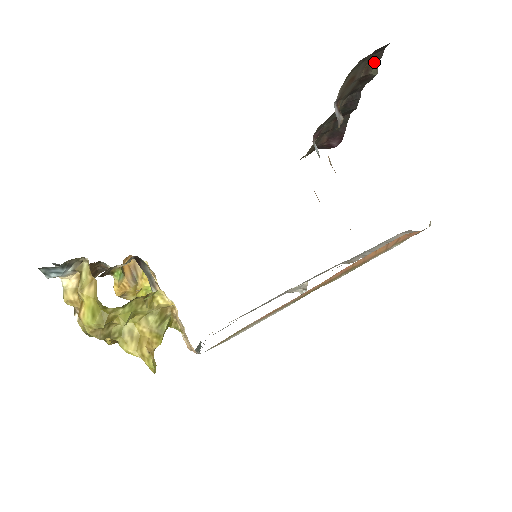
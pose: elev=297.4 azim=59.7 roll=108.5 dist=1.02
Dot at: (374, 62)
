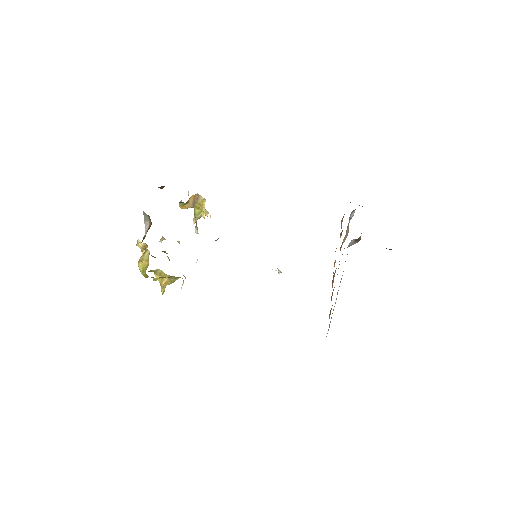
Dot at: occluded
